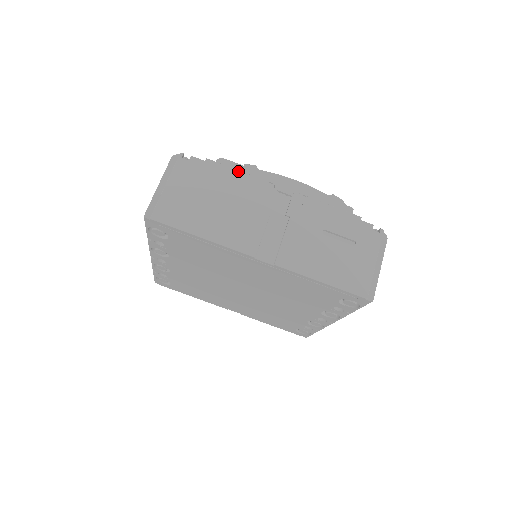
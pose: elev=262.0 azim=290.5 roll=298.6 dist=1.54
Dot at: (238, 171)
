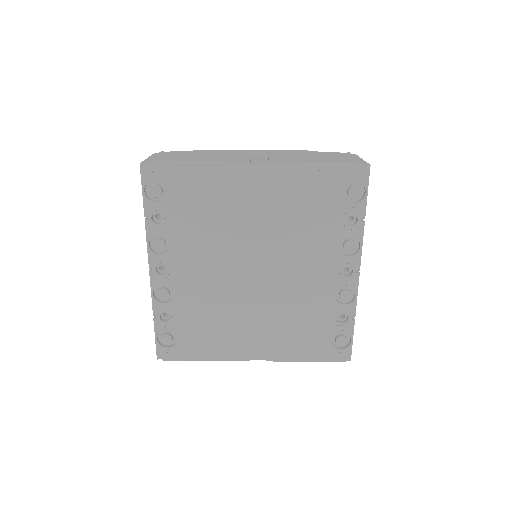
Dot at: (213, 151)
